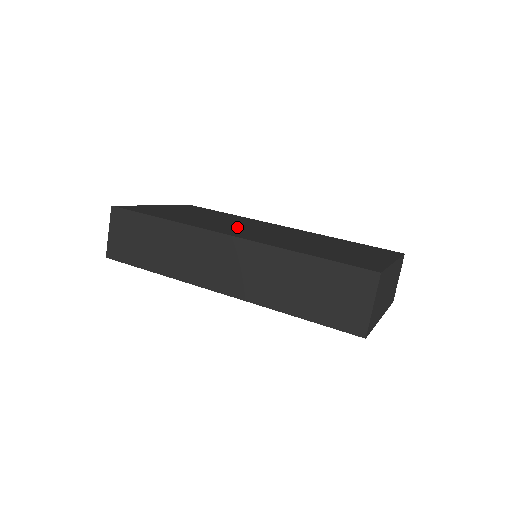
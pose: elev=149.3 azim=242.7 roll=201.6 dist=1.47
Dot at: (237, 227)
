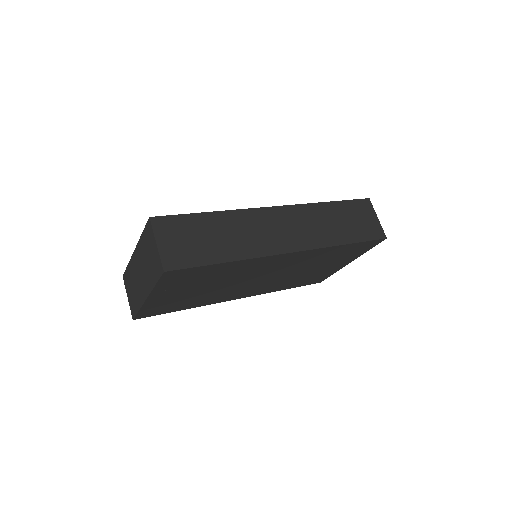
Dot at: occluded
